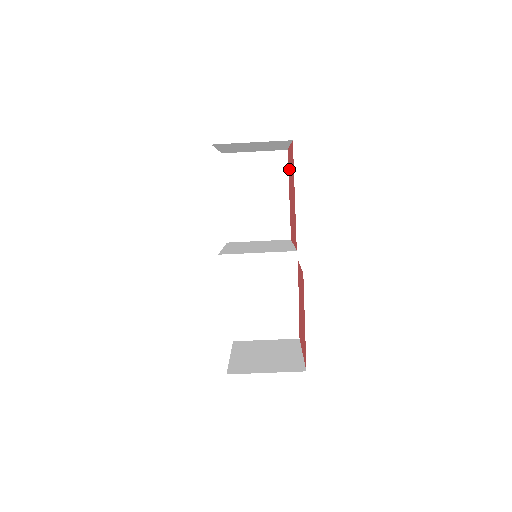
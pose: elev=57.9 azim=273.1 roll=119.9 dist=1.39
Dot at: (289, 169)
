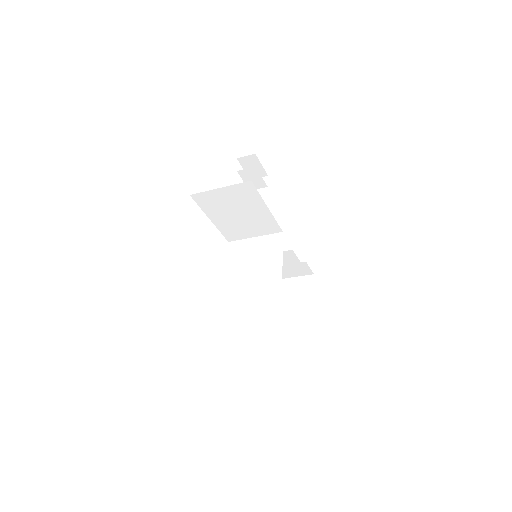
Dot at: occluded
